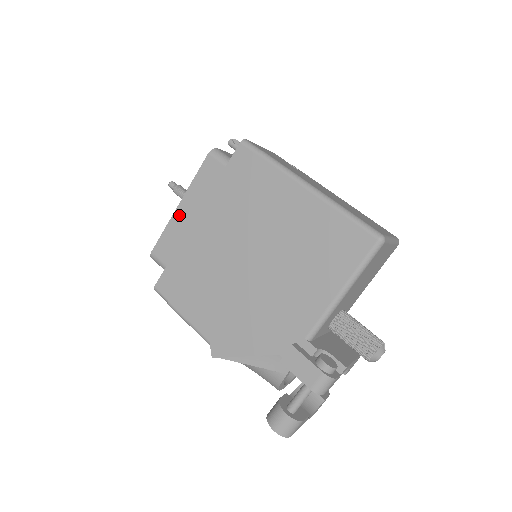
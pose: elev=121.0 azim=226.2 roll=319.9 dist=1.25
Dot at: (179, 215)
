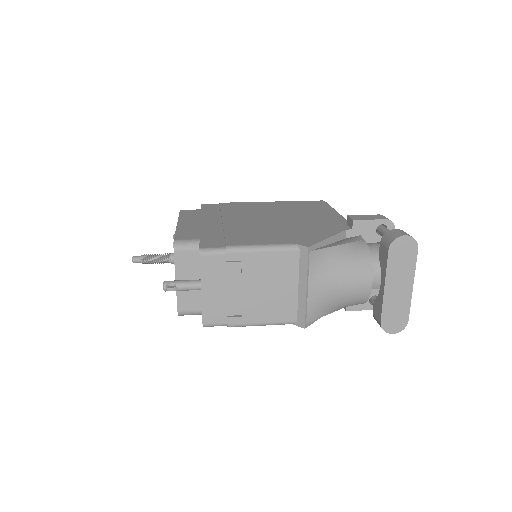
Dot at: (183, 225)
